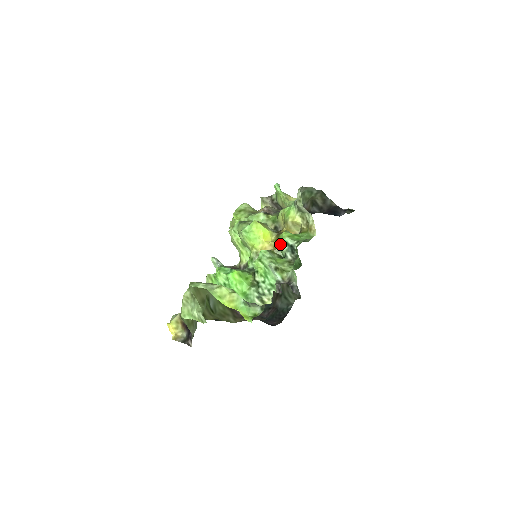
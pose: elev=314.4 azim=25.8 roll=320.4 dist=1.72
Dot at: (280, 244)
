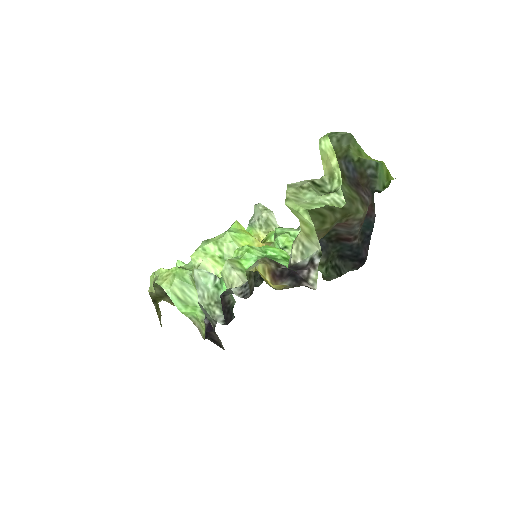
Dot at: occluded
